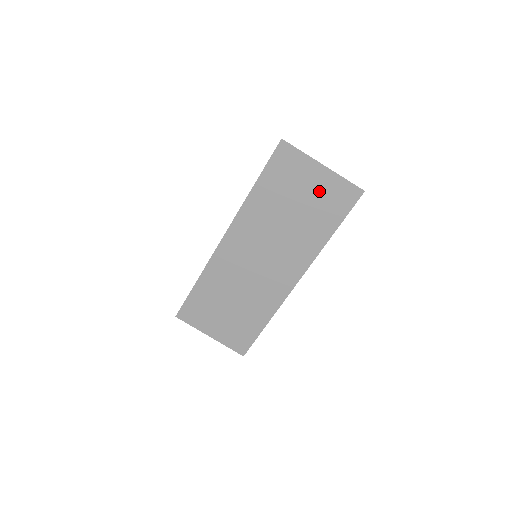
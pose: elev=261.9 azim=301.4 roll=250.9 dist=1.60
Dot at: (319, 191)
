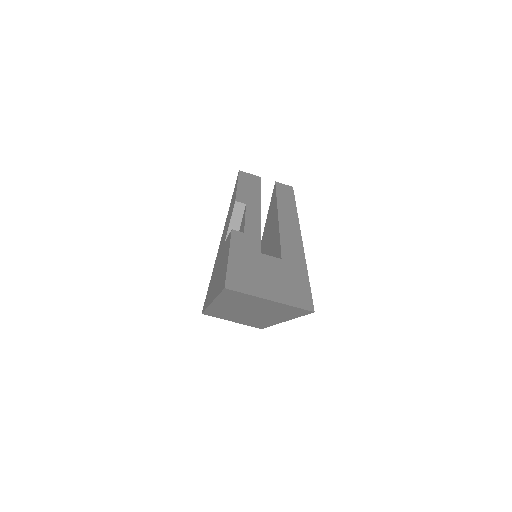
Dot at: (274, 306)
